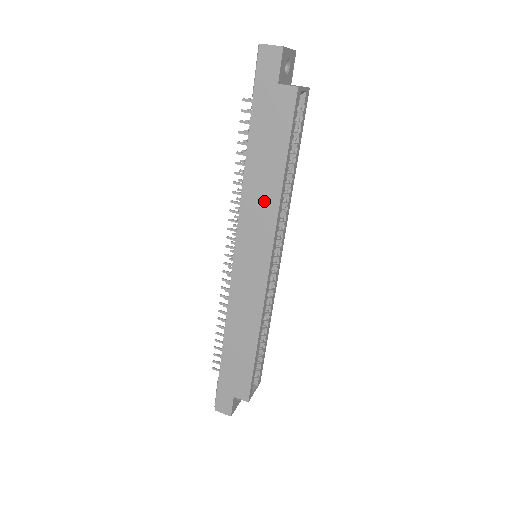
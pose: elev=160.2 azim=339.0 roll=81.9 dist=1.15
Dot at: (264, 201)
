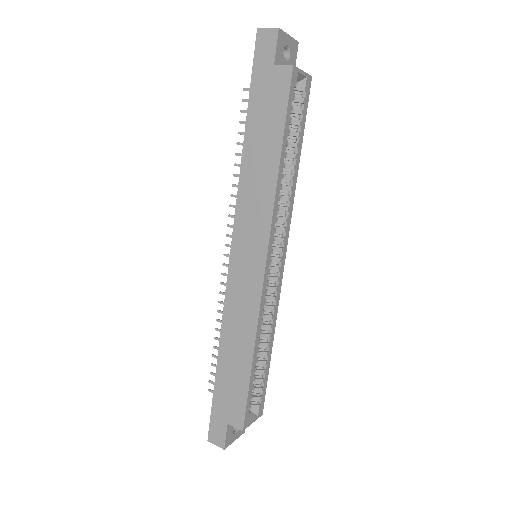
Dot at: (261, 188)
